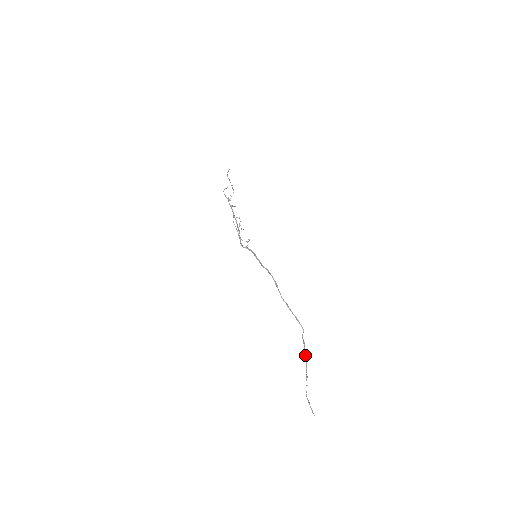
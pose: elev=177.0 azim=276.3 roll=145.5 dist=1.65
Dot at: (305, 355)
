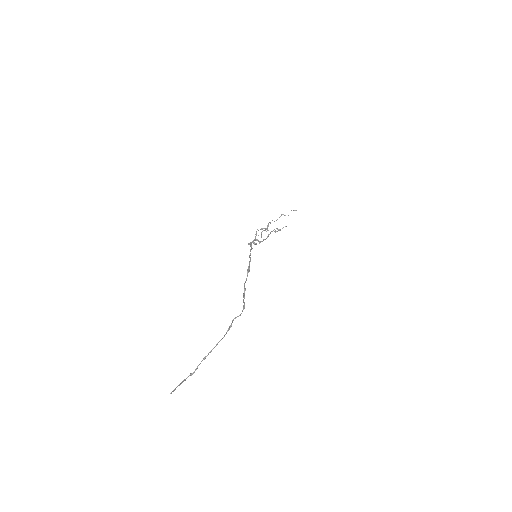
Dot at: (222, 338)
